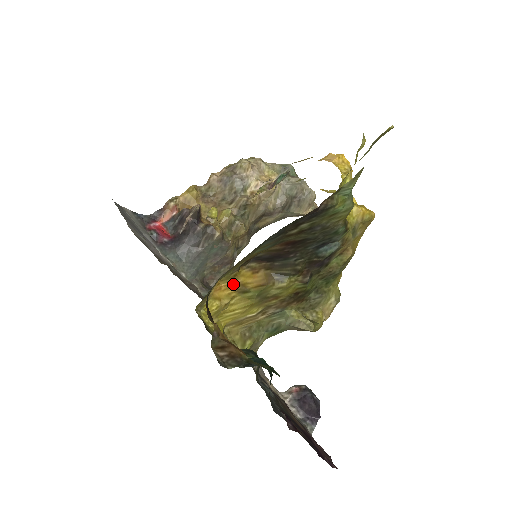
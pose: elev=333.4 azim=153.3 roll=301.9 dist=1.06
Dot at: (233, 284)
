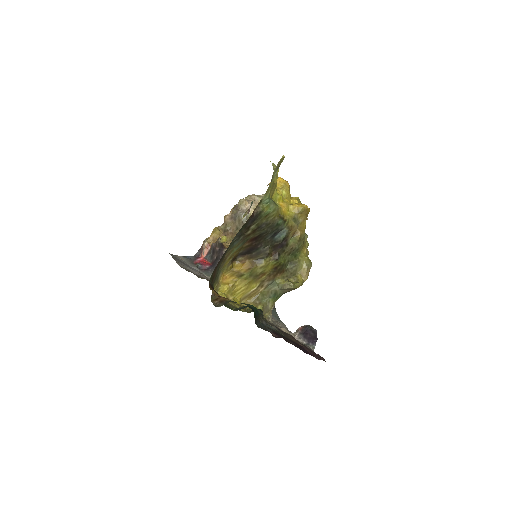
Dot at: (232, 273)
